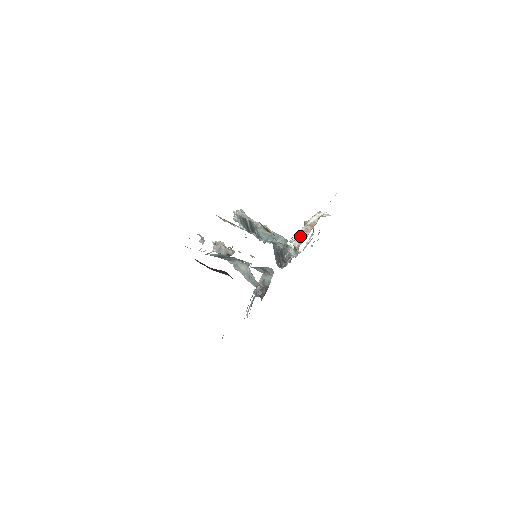
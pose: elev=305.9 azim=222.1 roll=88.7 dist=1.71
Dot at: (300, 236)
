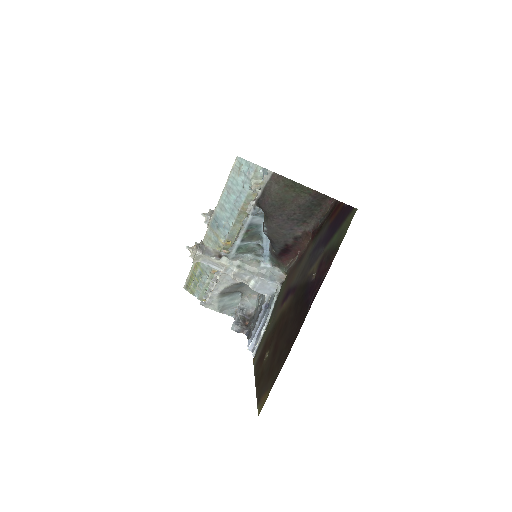
Dot at: occluded
